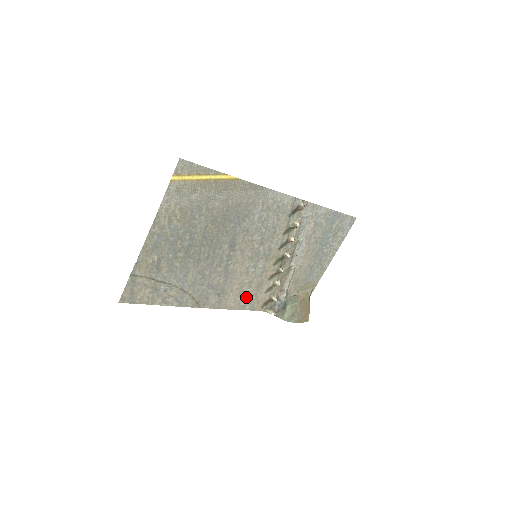
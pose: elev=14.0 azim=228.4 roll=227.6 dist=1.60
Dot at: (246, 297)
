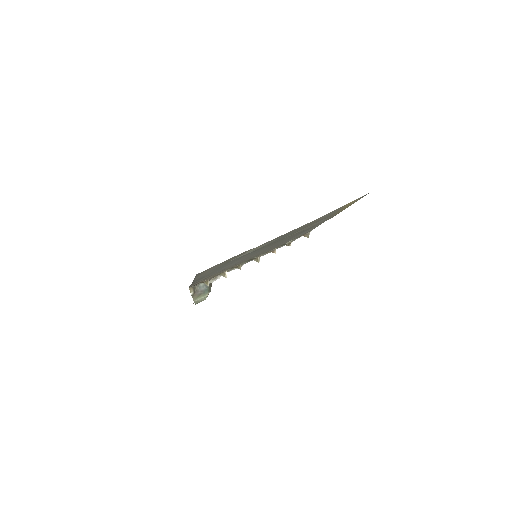
Dot at: occluded
